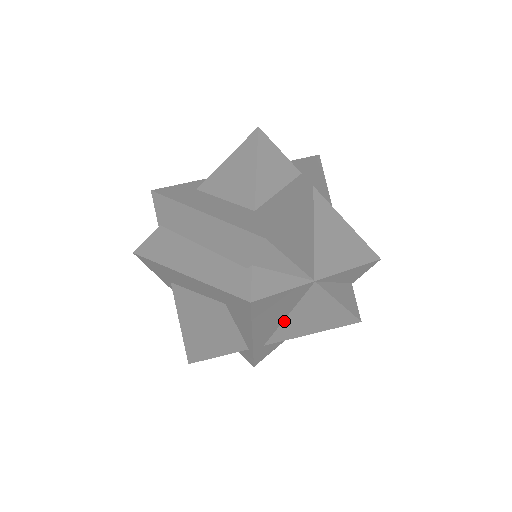
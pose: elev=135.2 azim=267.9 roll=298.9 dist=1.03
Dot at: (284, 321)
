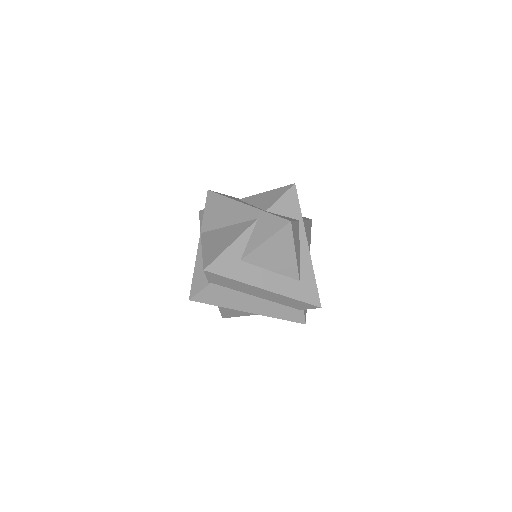
Dot at: occluded
